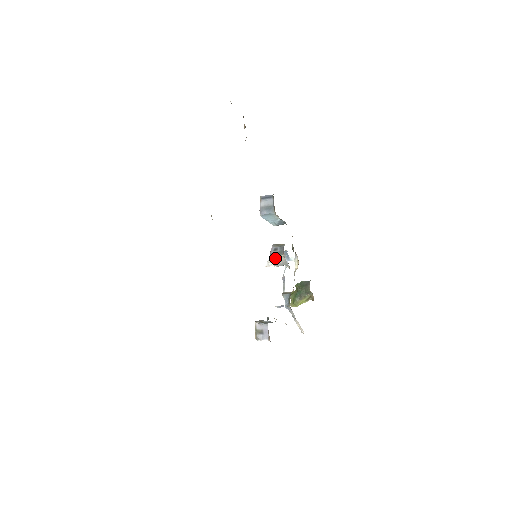
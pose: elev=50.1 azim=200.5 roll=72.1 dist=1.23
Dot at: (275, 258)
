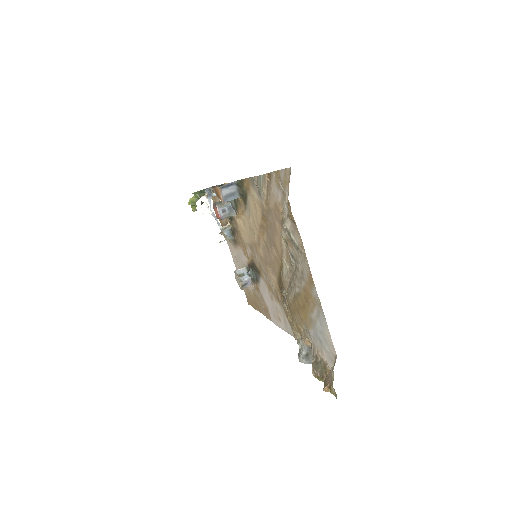
Dot at: occluded
